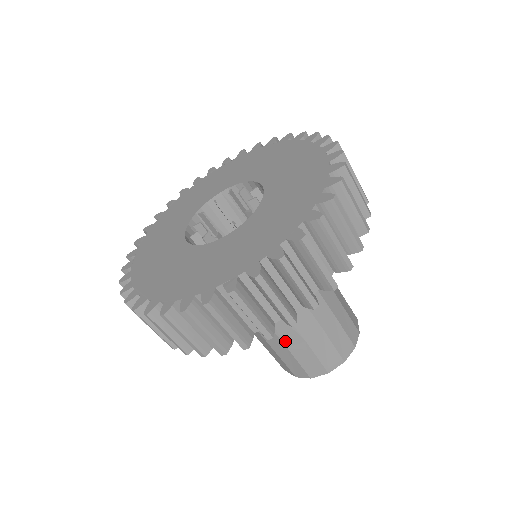
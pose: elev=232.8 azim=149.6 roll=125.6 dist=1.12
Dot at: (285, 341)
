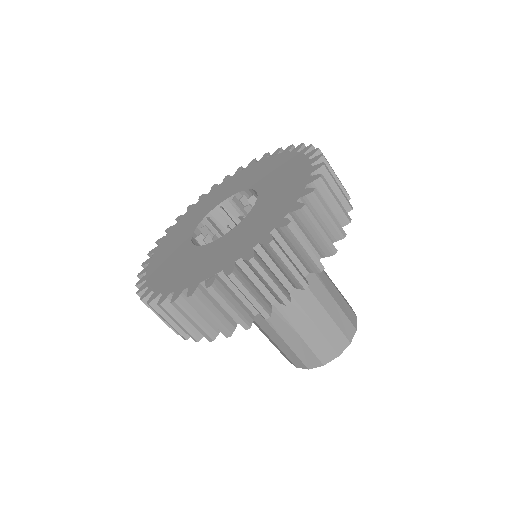
Dot at: (280, 333)
